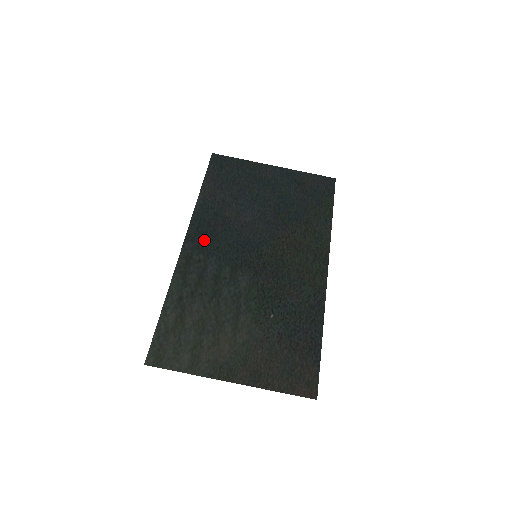
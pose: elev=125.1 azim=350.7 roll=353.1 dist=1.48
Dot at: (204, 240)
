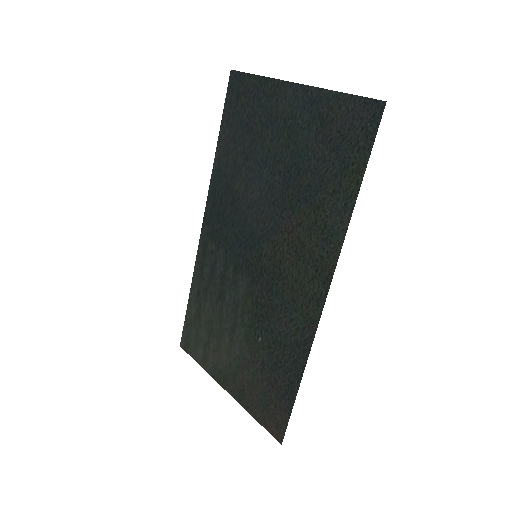
Dot at: (216, 224)
